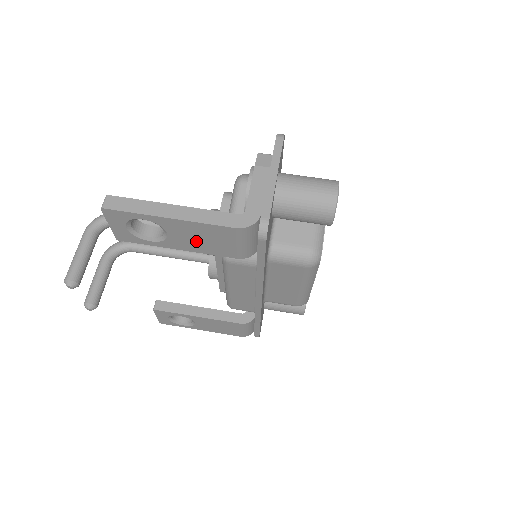
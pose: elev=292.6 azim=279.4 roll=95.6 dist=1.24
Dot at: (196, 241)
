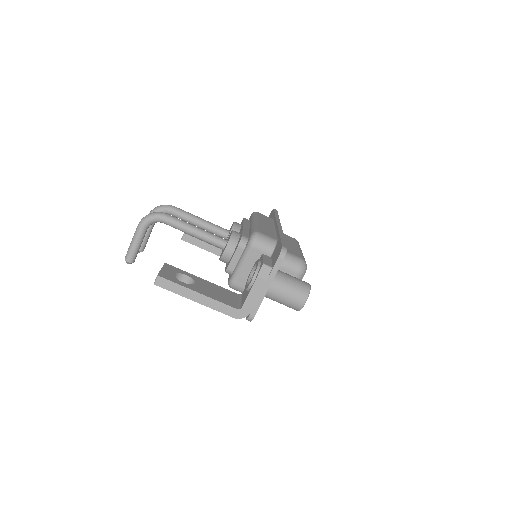
Dot at: occluded
